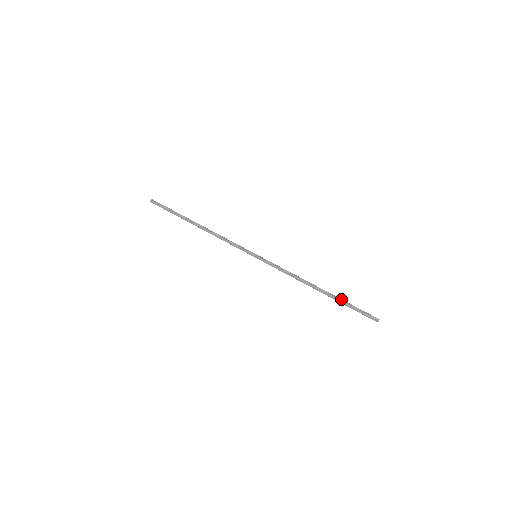
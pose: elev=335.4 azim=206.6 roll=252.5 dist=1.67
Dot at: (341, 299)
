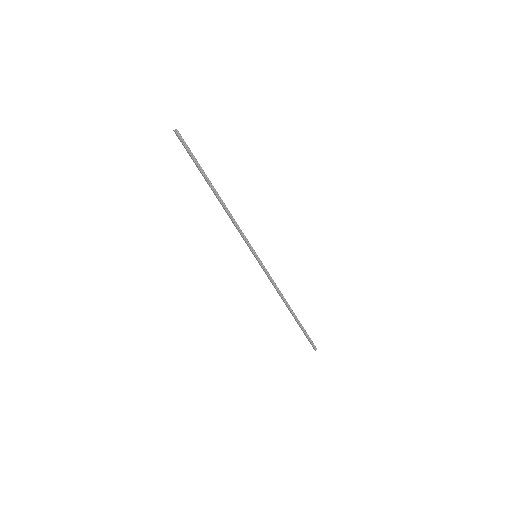
Dot at: (301, 324)
